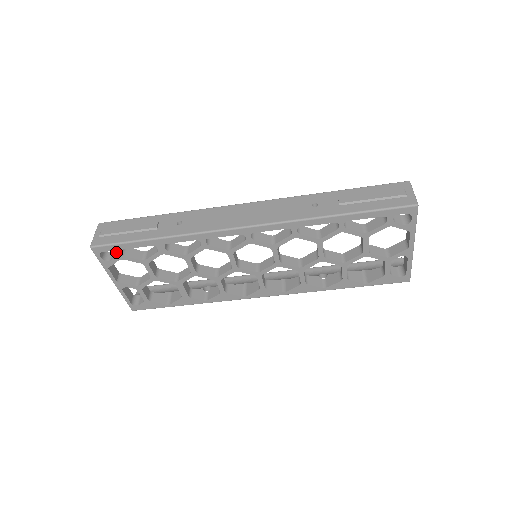
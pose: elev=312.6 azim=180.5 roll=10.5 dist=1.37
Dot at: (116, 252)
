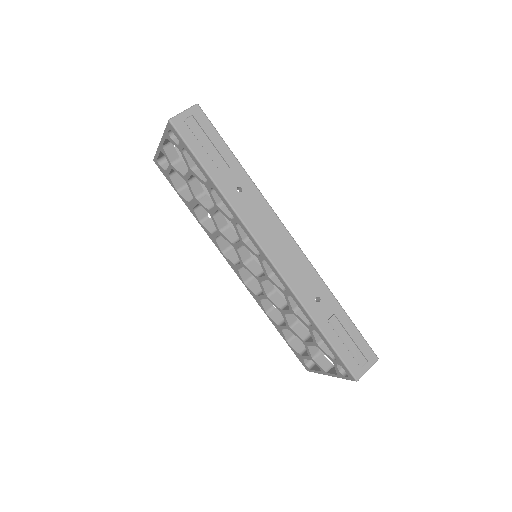
Dot at: (181, 145)
